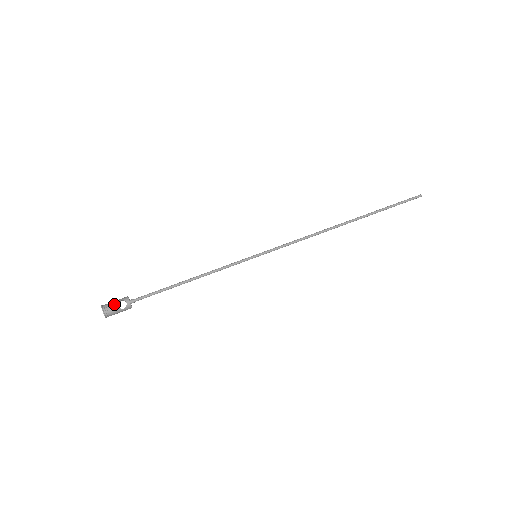
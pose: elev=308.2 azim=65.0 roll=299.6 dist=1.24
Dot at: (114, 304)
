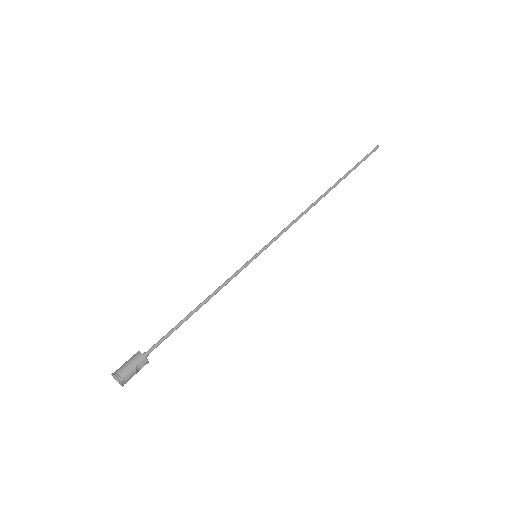
Dot at: (132, 371)
